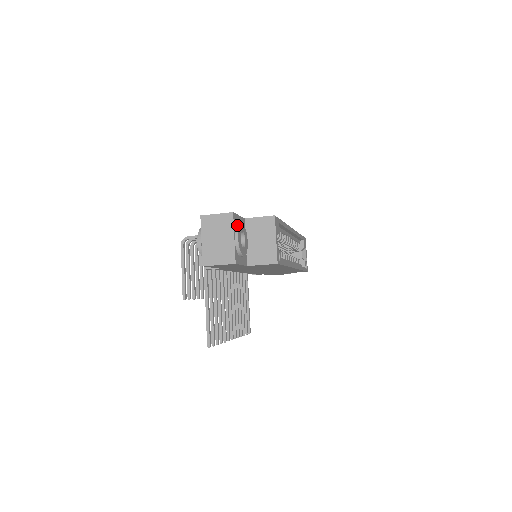
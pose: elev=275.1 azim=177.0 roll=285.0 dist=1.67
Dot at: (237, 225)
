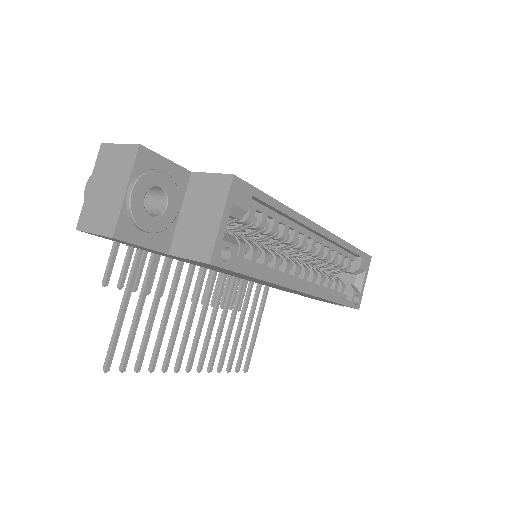
Dot at: (144, 170)
